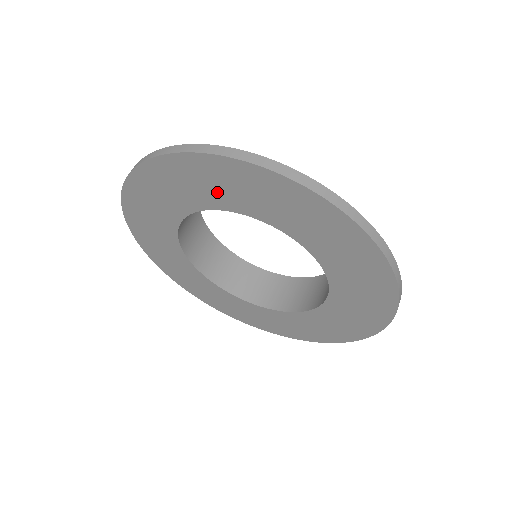
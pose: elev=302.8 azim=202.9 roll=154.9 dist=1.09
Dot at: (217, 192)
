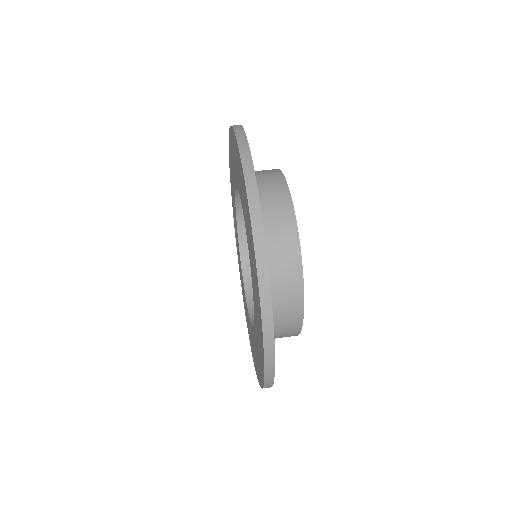
Dot at: (246, 219)
